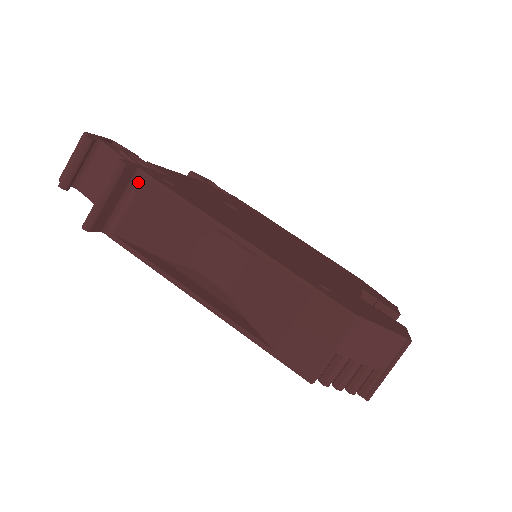
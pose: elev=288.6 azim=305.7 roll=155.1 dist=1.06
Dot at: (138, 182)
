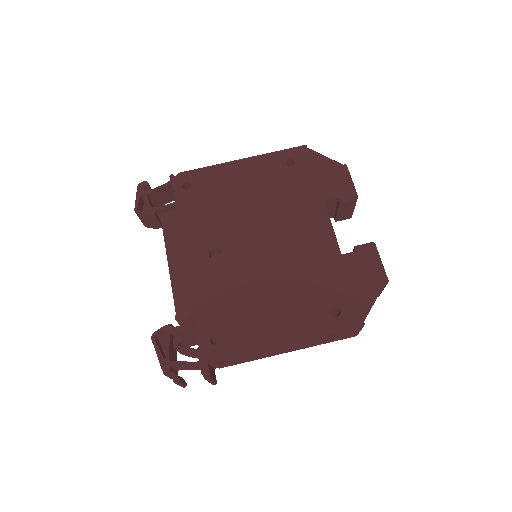
Dot at: occluded
